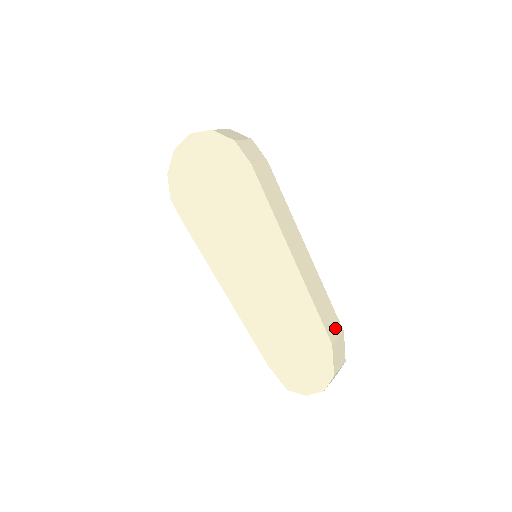
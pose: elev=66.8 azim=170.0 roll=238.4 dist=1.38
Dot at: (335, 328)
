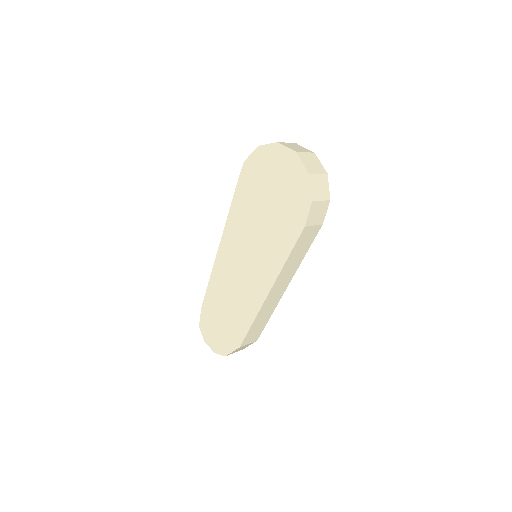
Dot at: (253, 338)
